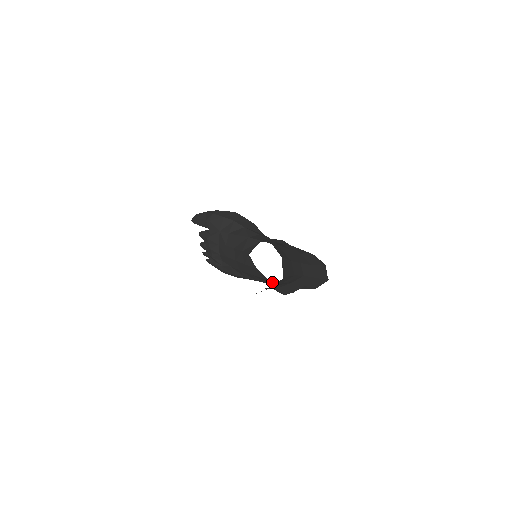
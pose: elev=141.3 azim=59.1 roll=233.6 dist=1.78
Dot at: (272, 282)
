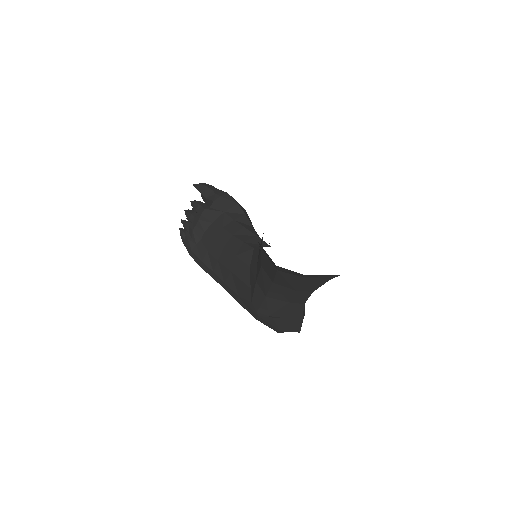
Dot at: occluded
